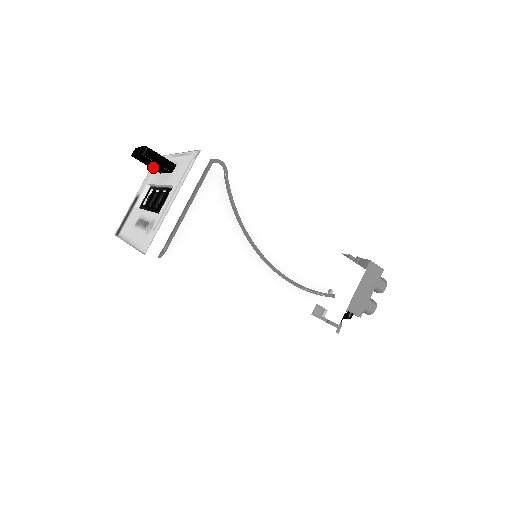
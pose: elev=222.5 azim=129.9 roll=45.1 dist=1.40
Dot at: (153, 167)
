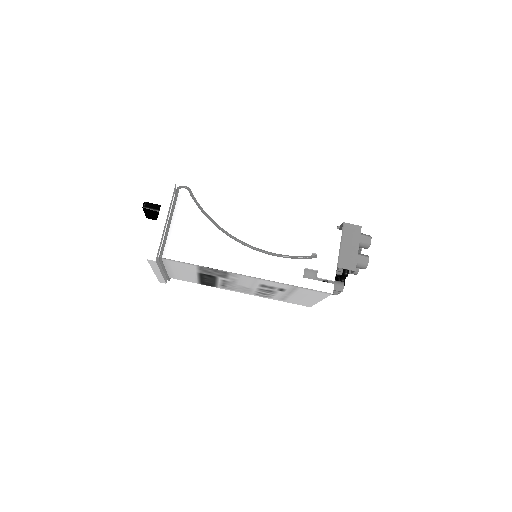
Dot at: occluded
